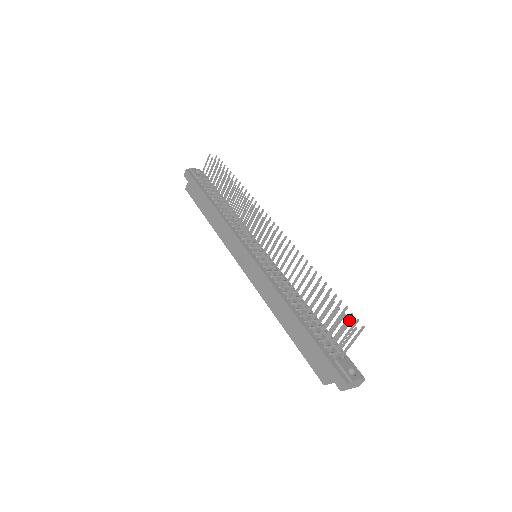
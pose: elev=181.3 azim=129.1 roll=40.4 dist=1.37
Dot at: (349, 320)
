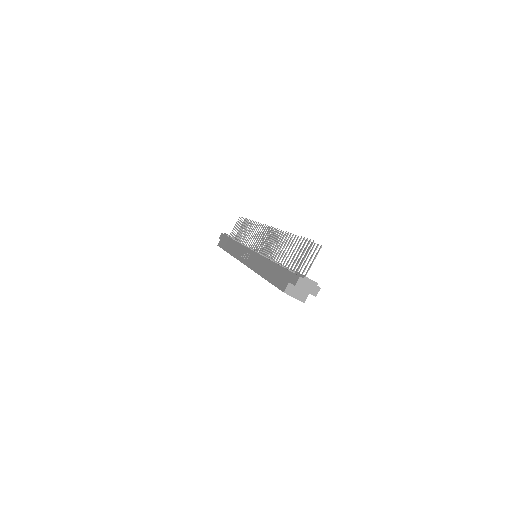
Dot at: (310, 240)
